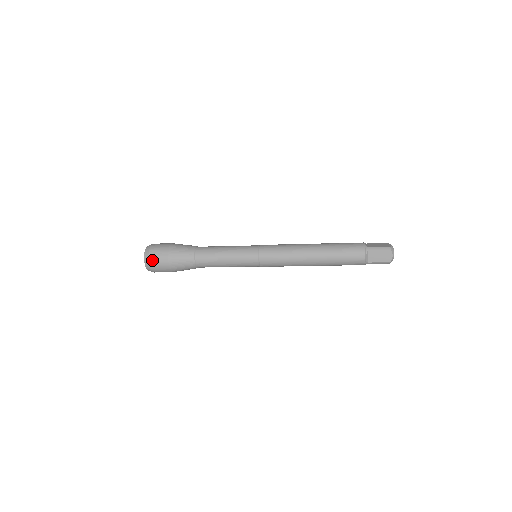
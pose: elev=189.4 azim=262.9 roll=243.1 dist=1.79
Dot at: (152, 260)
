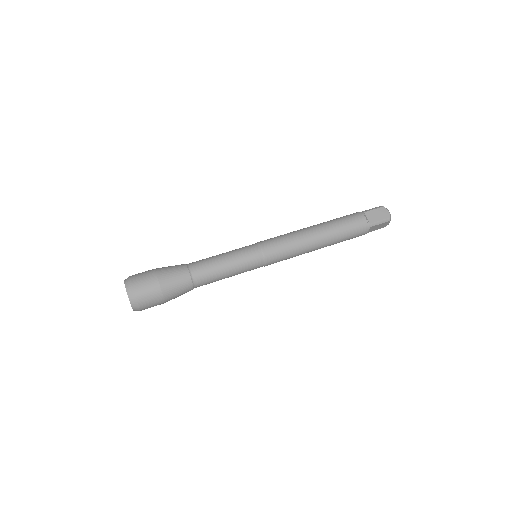
Dot at: (144, 307)
